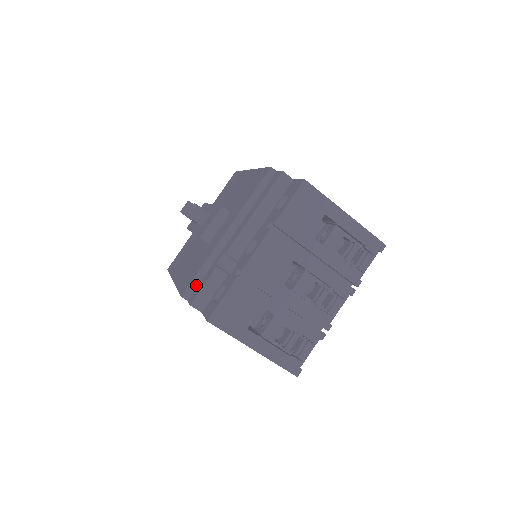
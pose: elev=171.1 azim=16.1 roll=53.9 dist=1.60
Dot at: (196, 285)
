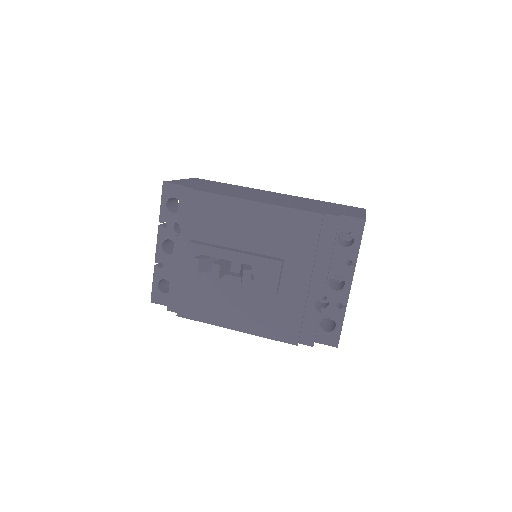
Dot at: (301, 330)
